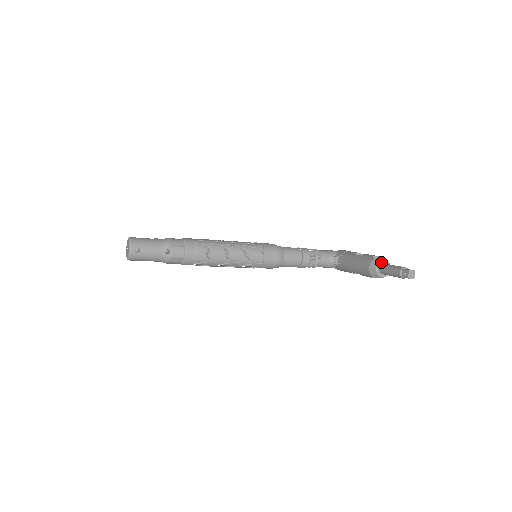
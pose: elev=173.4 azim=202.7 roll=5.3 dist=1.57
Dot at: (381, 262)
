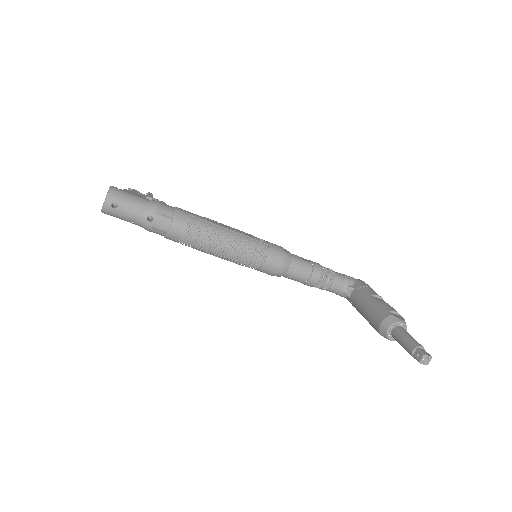
Dot at: (397, 323)
